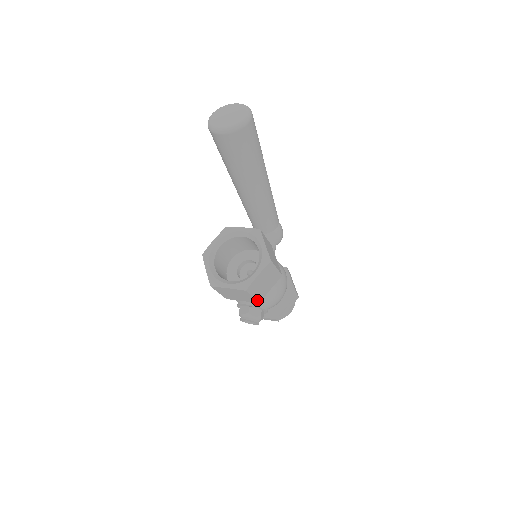
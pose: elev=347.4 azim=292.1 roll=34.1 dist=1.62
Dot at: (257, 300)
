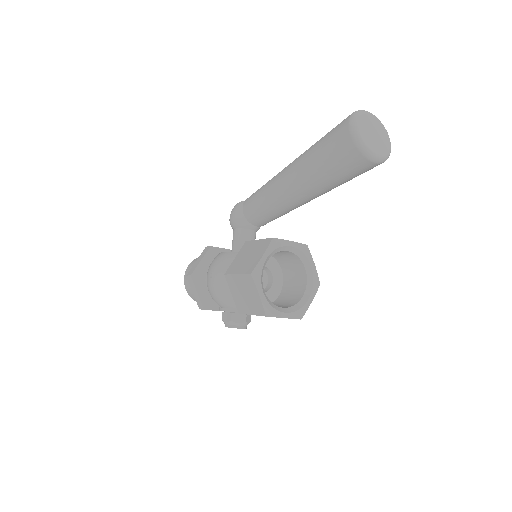
Dot at: occluded
